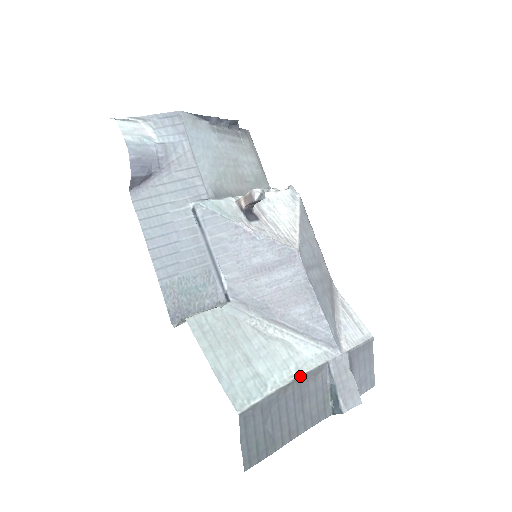
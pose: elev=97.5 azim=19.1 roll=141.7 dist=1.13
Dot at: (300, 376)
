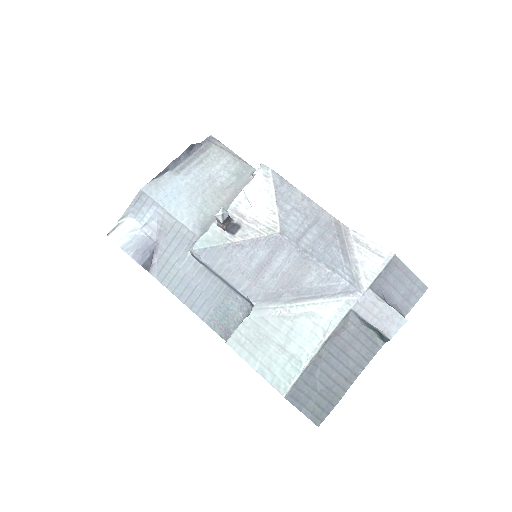
Dot at: (328, 338)
